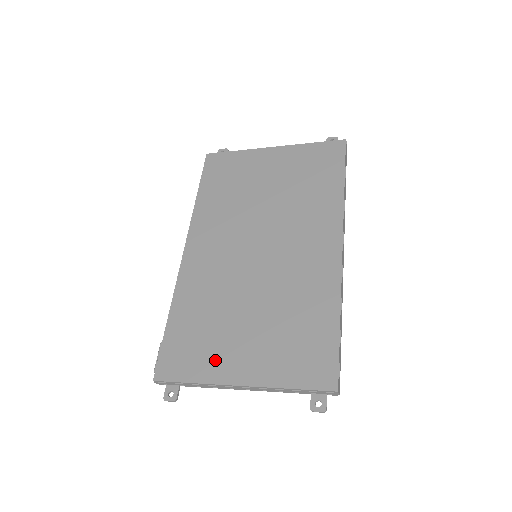
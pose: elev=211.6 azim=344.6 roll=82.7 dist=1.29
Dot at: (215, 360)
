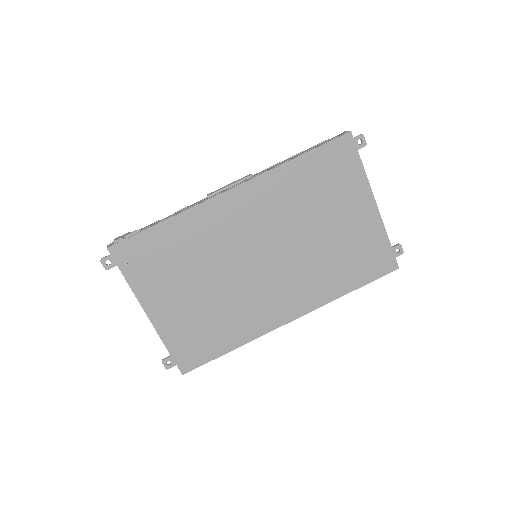
Dot at: (153, 286)
